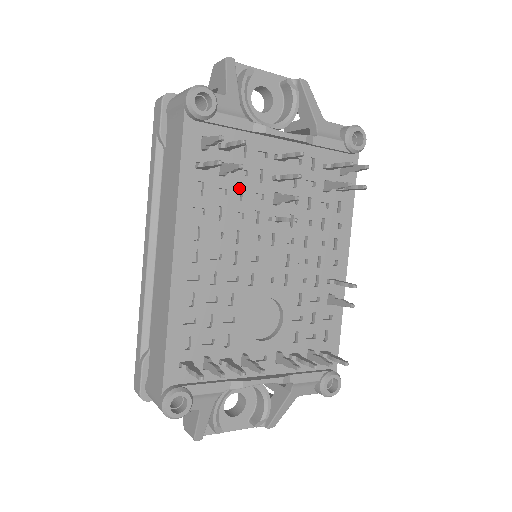
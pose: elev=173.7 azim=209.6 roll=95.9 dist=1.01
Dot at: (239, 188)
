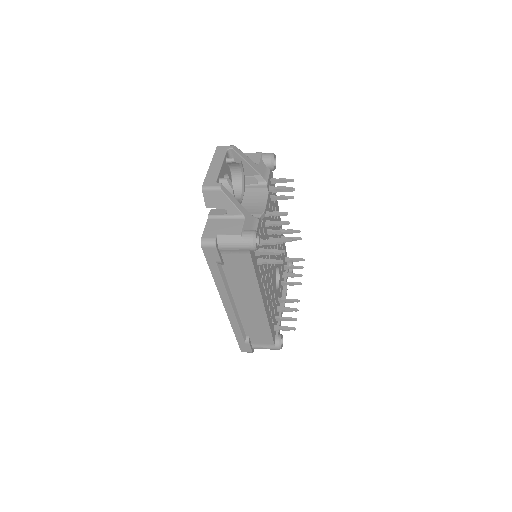
Dot at: occluded
